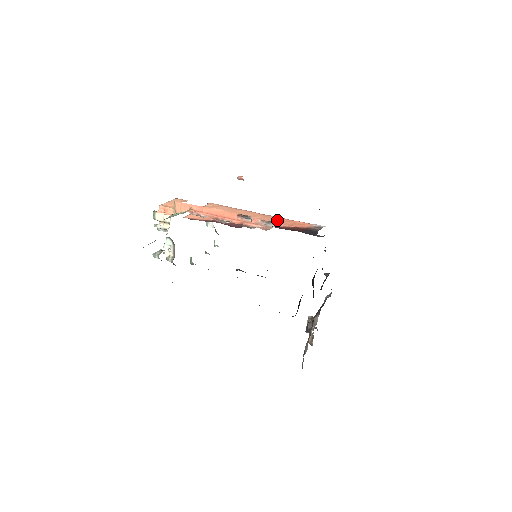
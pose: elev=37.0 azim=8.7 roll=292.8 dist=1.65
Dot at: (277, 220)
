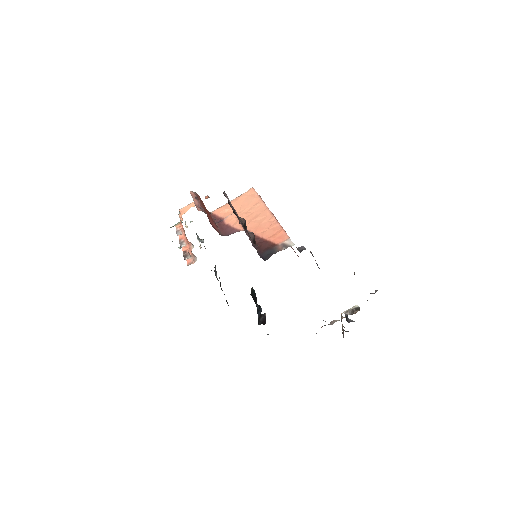
Dot at: (269, 225)
